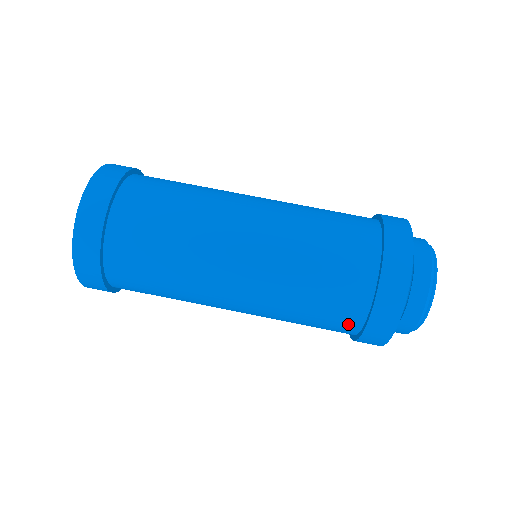
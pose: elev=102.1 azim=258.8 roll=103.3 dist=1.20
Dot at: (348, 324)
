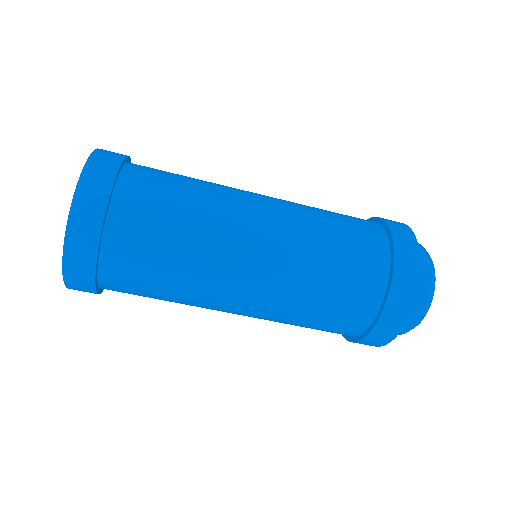
Dot at: occluded
